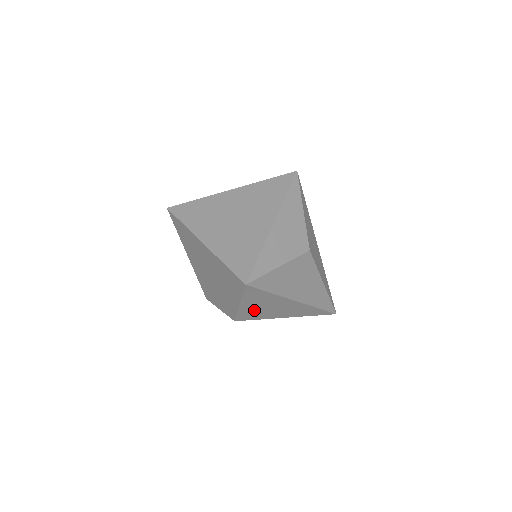
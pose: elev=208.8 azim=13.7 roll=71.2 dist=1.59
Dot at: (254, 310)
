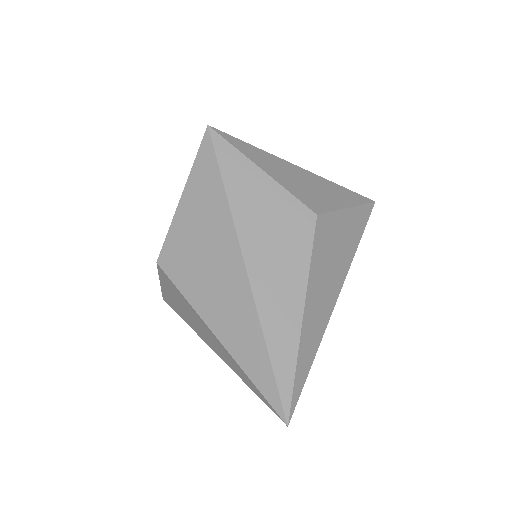
Dot at: (188, 241)
